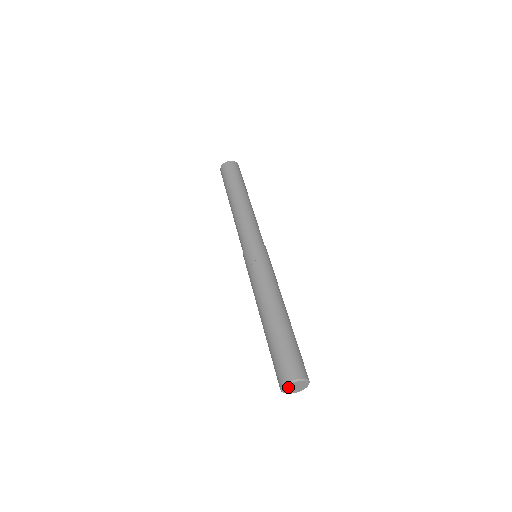
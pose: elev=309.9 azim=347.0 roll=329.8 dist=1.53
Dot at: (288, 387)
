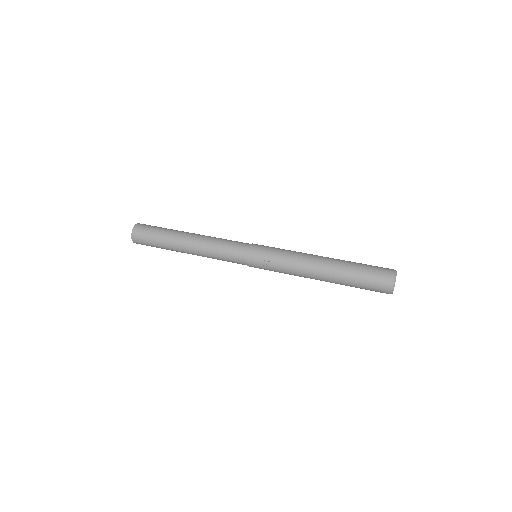
Dot at: (393, 289)
